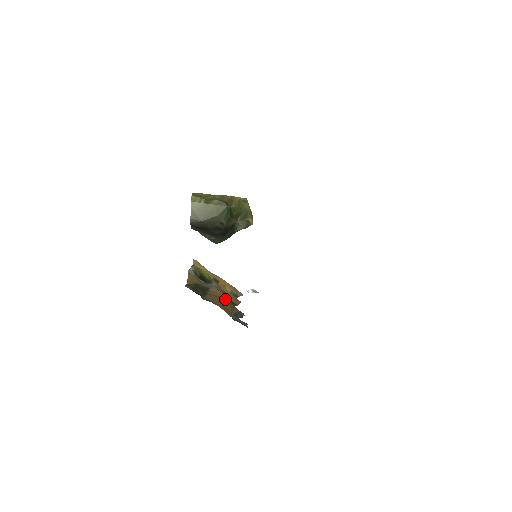
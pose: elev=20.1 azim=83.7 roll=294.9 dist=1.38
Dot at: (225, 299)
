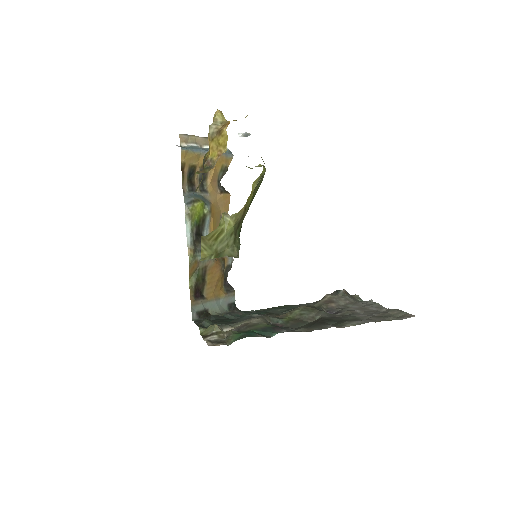
Dot at: (220, 272)
